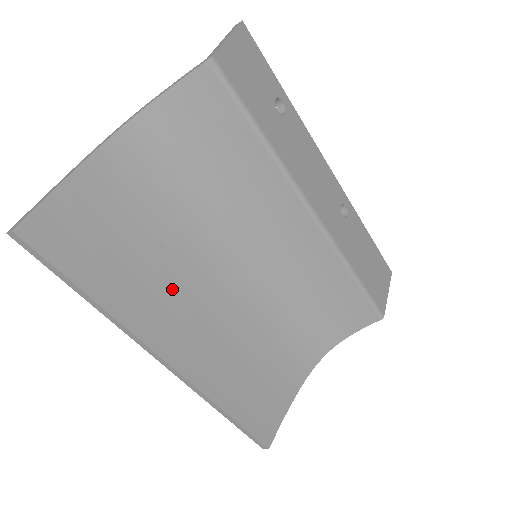
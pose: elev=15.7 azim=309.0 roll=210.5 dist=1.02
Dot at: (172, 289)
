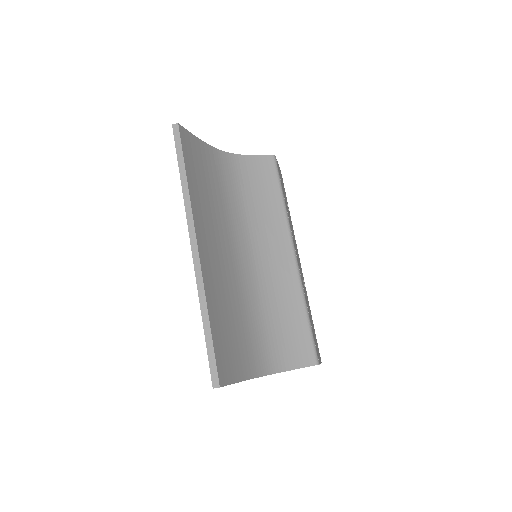
Dot at: (213, 223)
